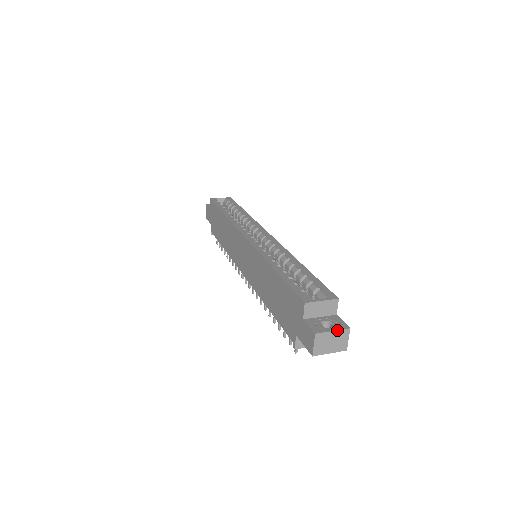
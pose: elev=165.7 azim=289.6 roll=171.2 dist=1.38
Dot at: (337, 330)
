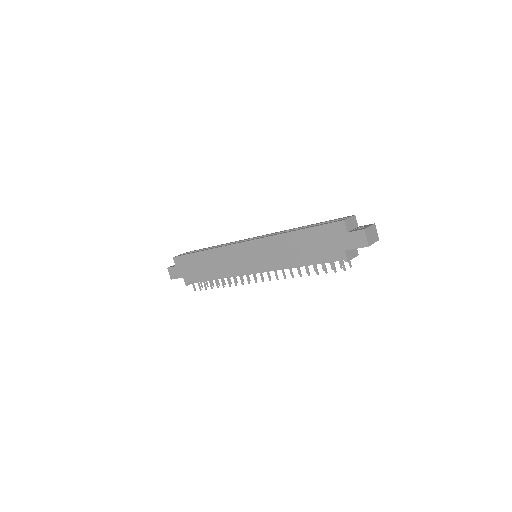
Dot at: (371, 225)
